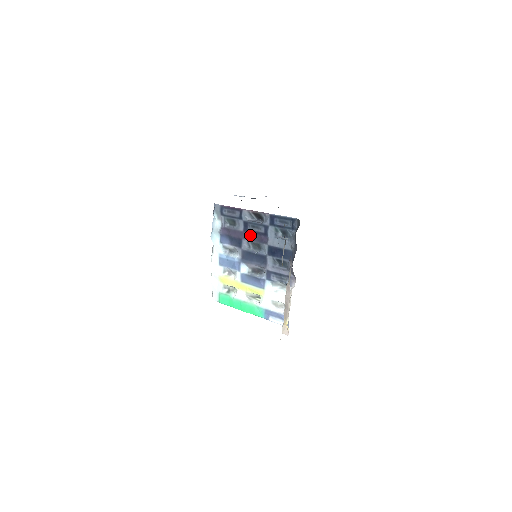
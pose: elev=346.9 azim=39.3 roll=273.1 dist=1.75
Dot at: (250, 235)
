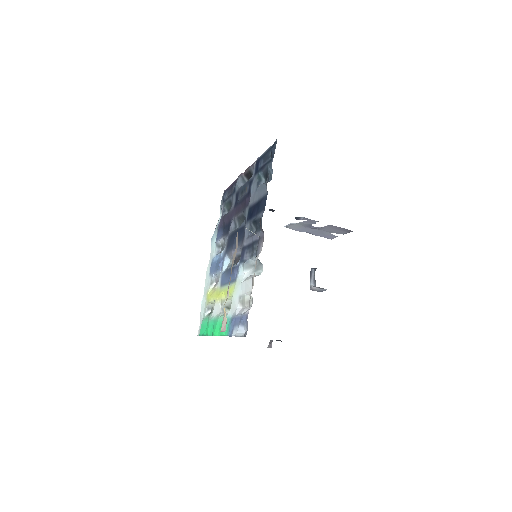
Dot at: (238, 207)
